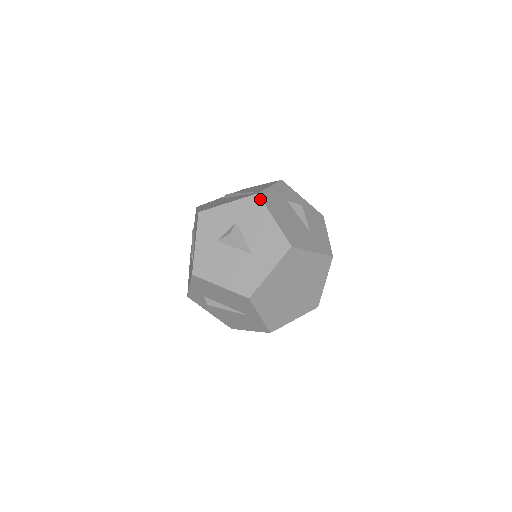
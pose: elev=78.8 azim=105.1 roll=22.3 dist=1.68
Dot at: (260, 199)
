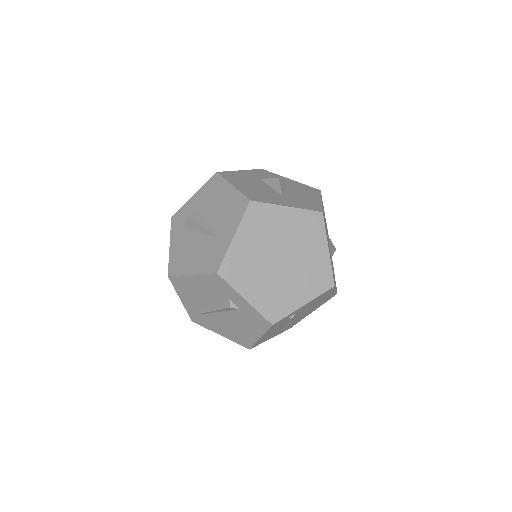
Dot at: (320, 192)
